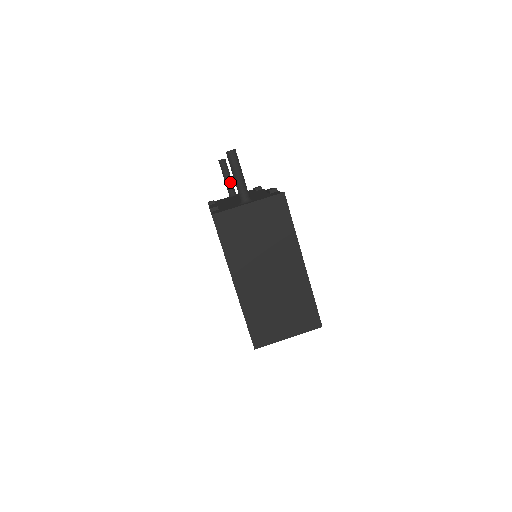
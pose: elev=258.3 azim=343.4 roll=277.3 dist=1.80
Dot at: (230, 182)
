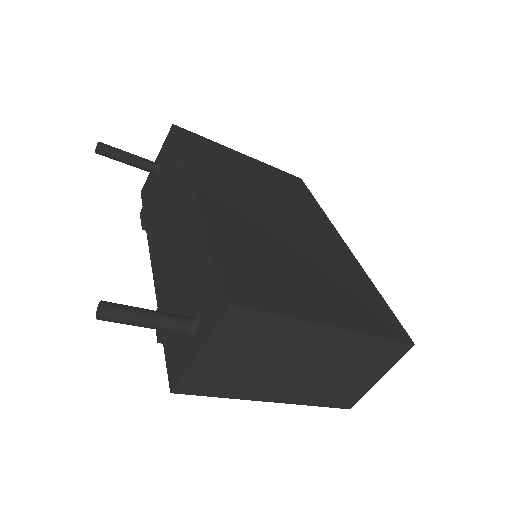
Dot at: (137, 162)
